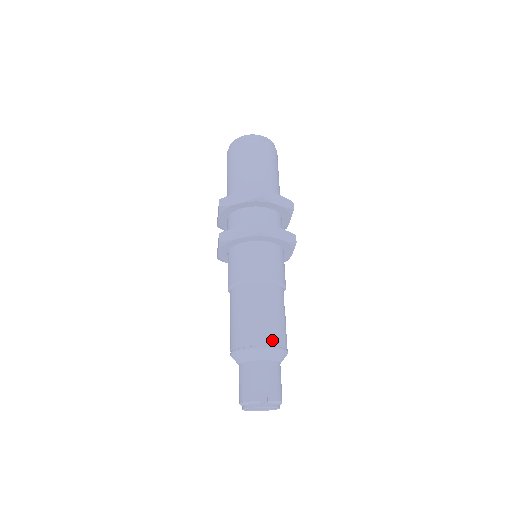
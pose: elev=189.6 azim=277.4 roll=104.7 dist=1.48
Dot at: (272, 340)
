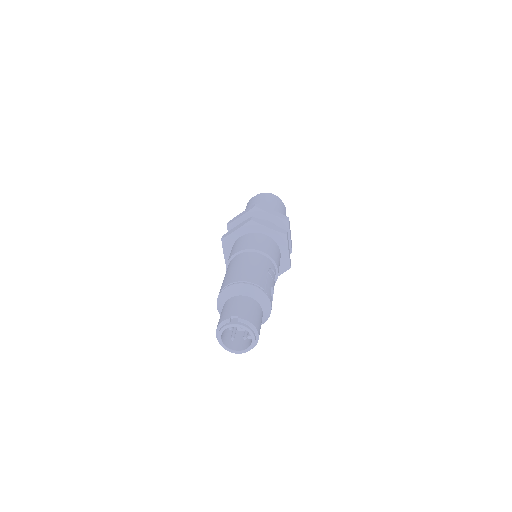
Dot at: (250, 280)
